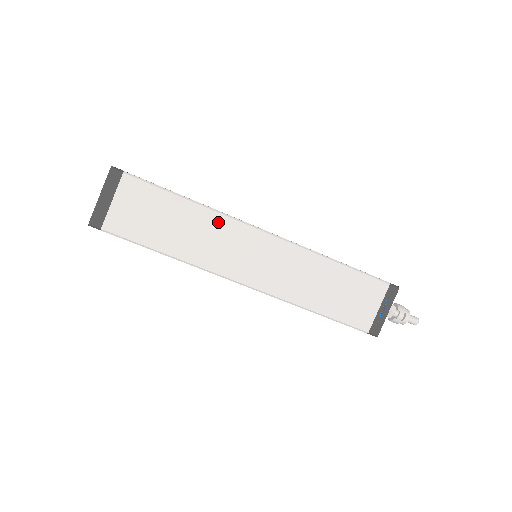
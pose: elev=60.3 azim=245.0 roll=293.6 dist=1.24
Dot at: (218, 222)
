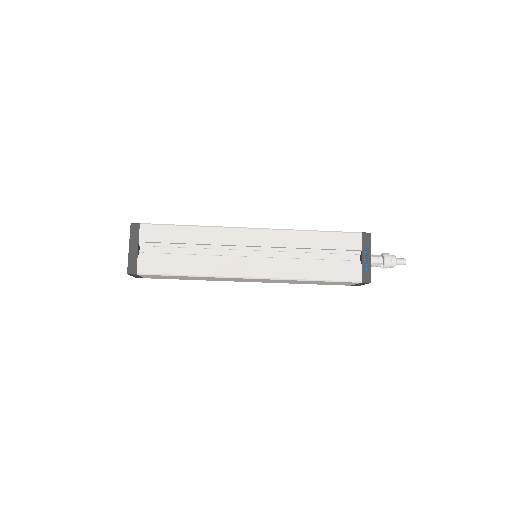
Dot at: occluded
